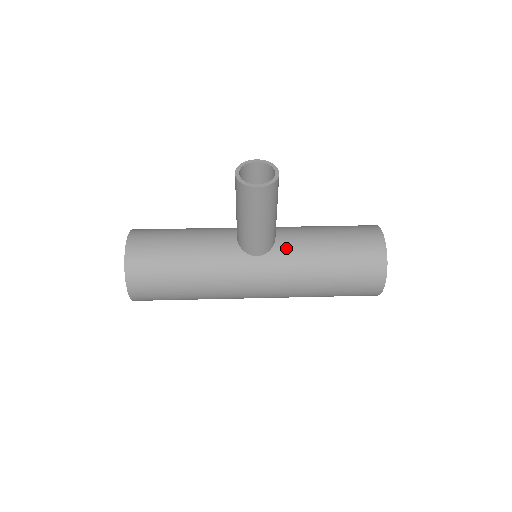
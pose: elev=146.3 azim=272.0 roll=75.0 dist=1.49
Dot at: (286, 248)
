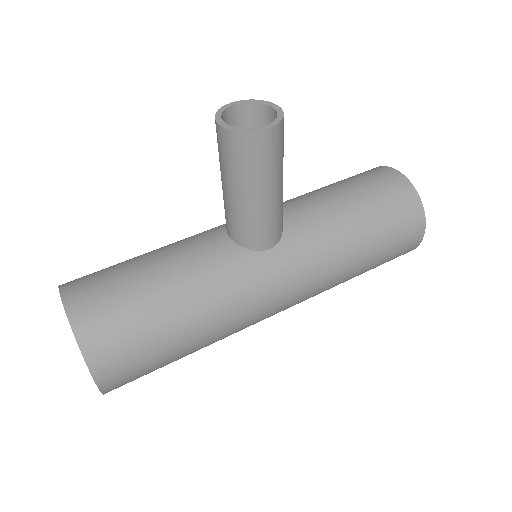
Dot at: (300, 225)
